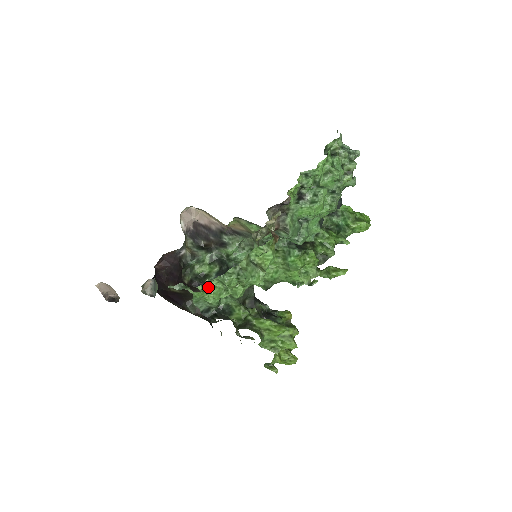
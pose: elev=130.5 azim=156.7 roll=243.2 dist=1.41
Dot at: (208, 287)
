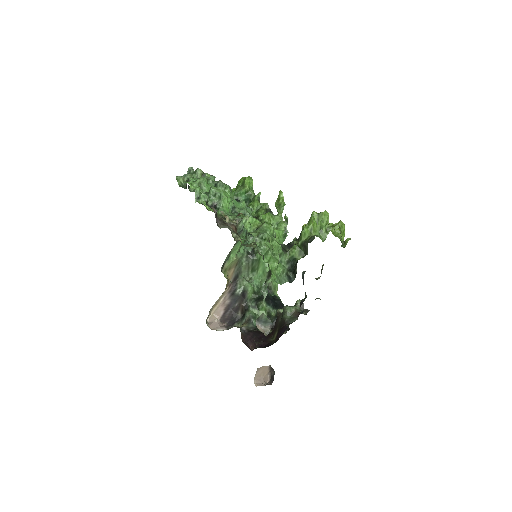
Dot at: (268, 265)
